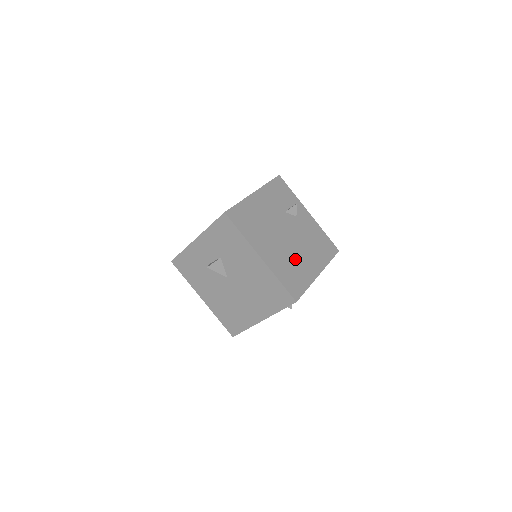
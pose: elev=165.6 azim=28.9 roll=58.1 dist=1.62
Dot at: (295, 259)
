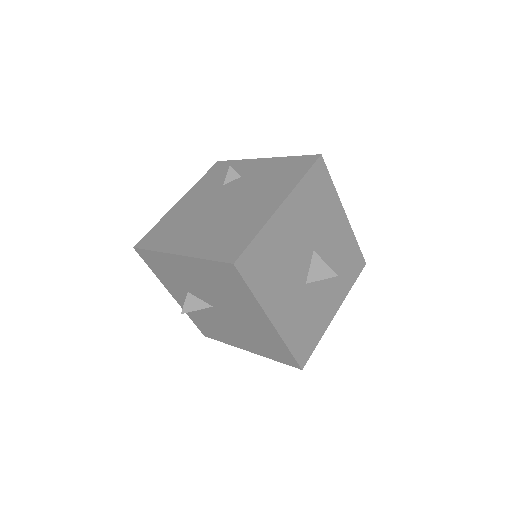
Dot at: (235, 218)
